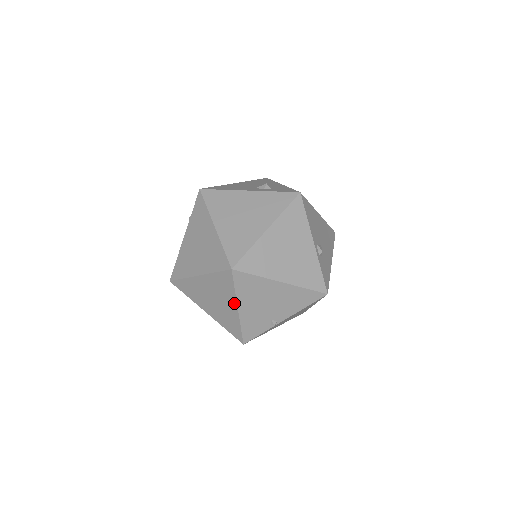
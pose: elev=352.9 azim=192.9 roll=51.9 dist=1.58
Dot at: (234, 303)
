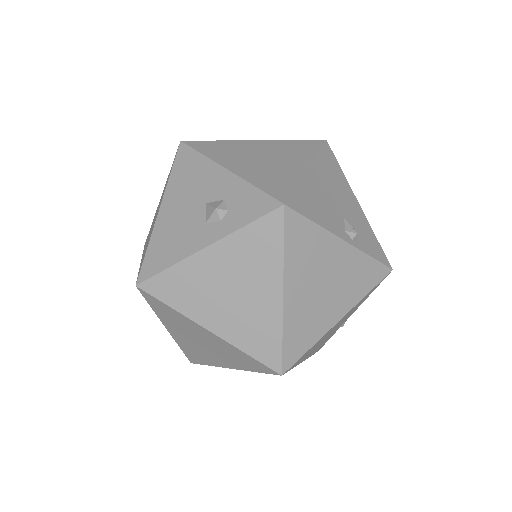
Dot at: occluded
